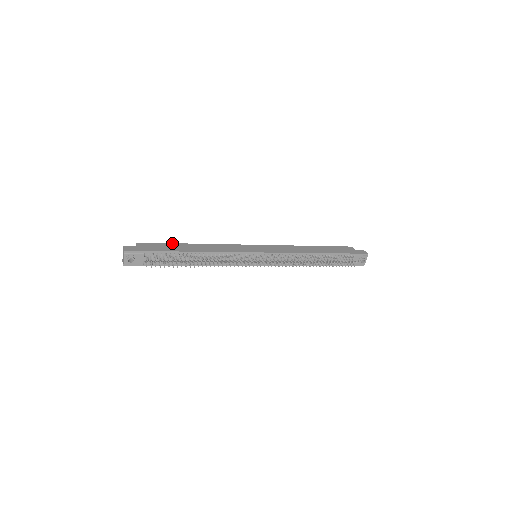
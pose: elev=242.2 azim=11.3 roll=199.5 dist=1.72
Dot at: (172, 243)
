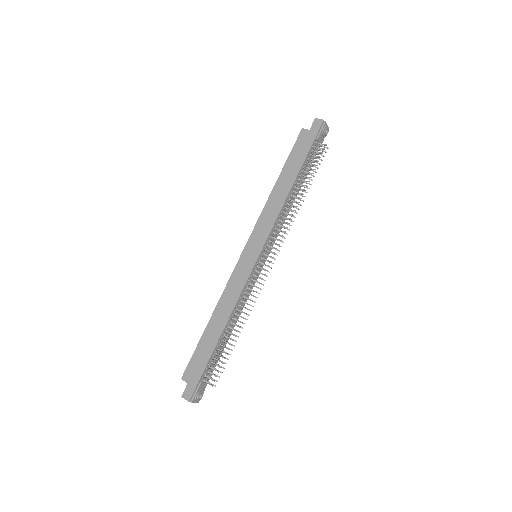
Dot at: (199, 342)
